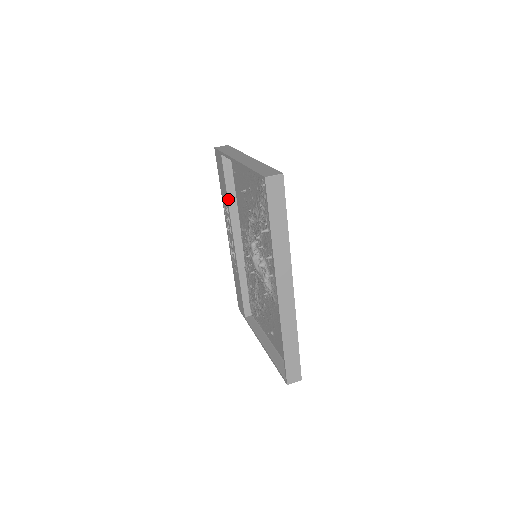
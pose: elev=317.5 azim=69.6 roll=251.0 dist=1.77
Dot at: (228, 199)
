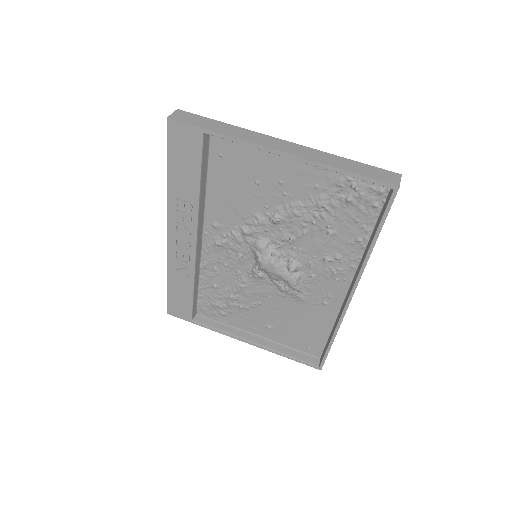
Dot at: (200, 192)
